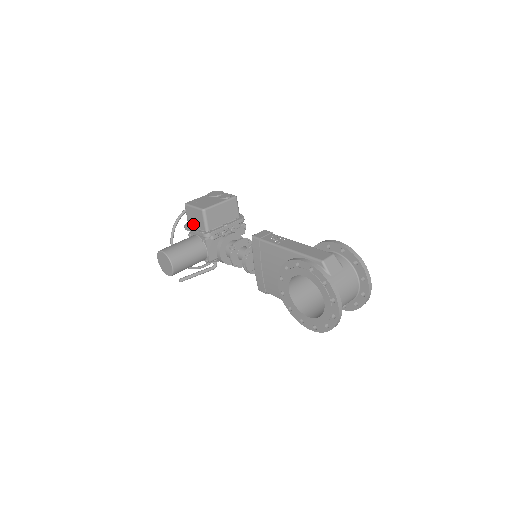
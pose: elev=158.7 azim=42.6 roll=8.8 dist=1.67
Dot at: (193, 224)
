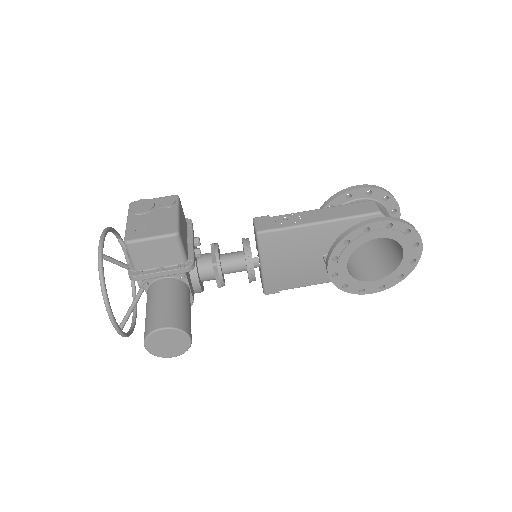
Dot at: (151, 265)
